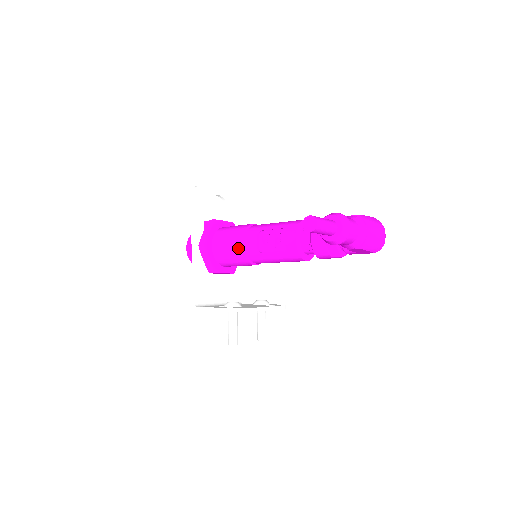
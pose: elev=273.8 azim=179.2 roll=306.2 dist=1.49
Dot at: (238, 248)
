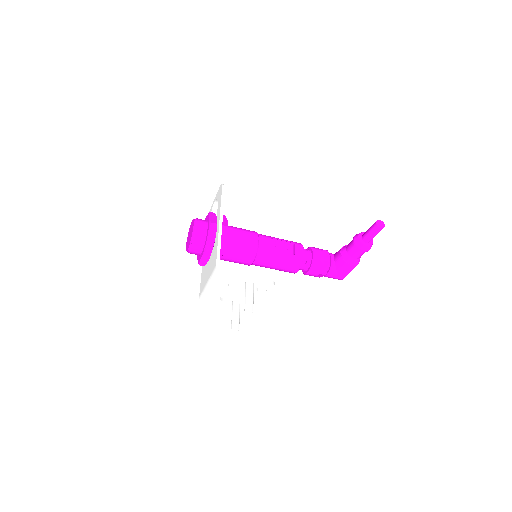
Dot at: (254, 241)
